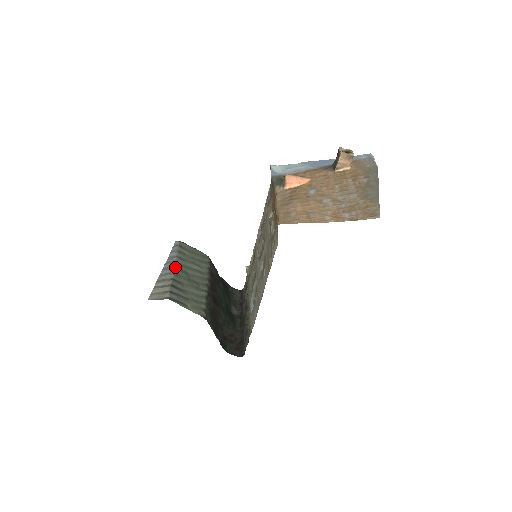
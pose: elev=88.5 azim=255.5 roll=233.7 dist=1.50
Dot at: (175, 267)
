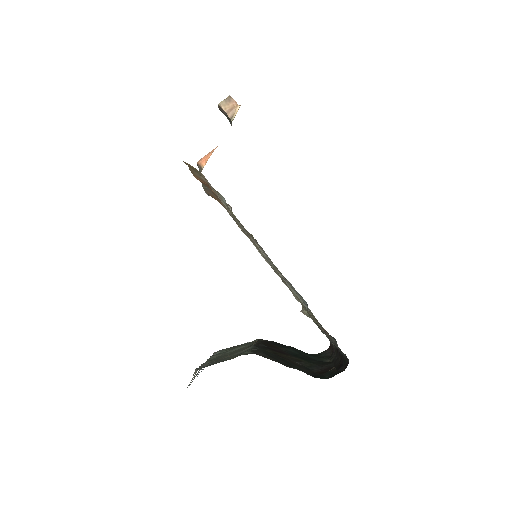
Dot at: occluded
